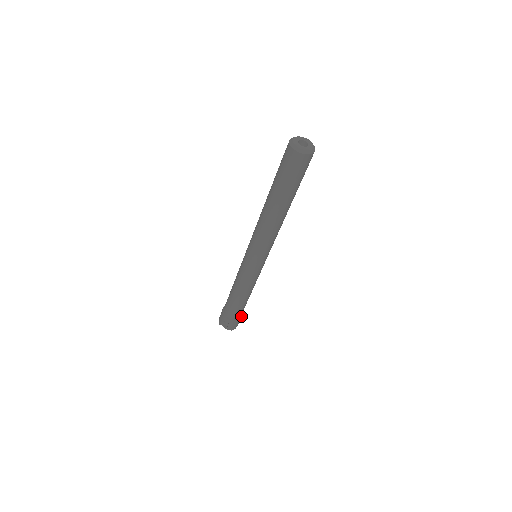
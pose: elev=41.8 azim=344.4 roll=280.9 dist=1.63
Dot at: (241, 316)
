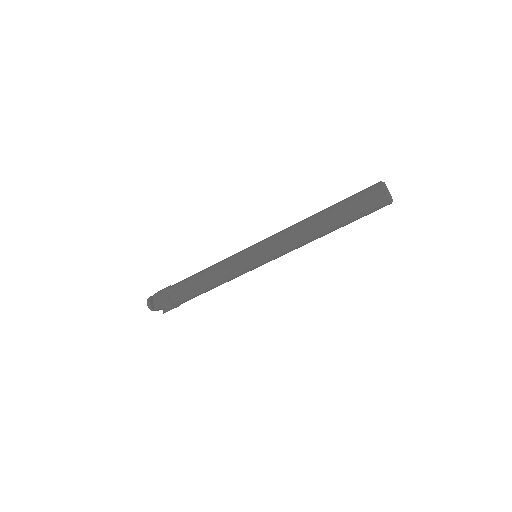
Dot at: occluded
